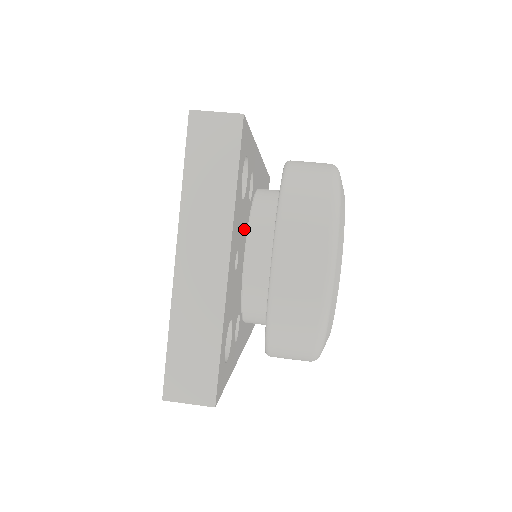
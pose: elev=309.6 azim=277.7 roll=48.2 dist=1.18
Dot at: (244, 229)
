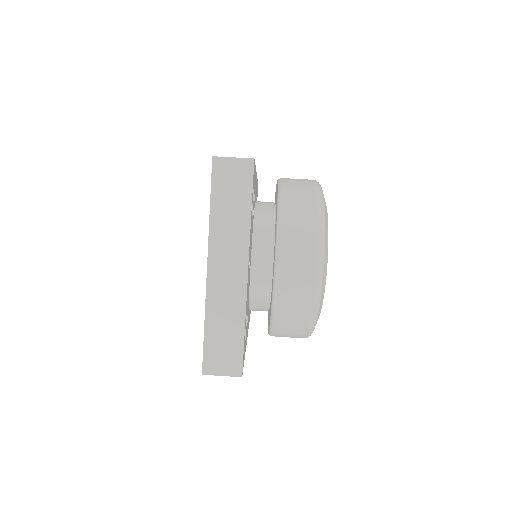
Dot at: (251, 239)
